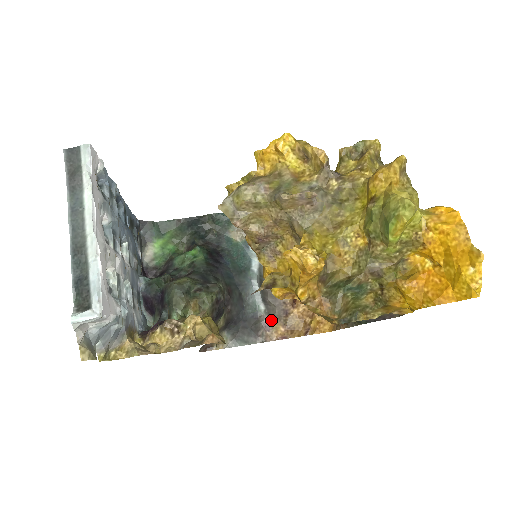
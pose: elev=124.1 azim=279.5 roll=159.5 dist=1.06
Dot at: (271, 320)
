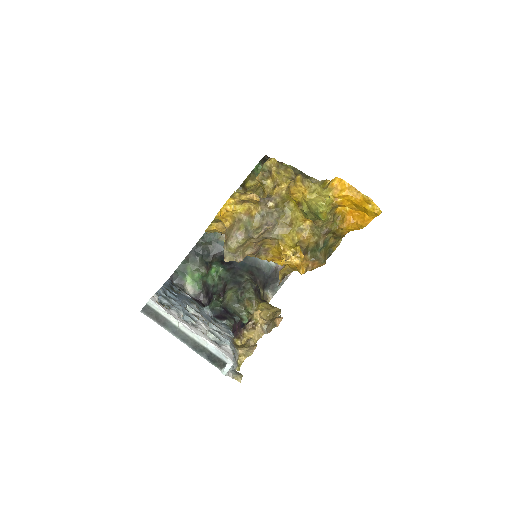
Dot at: occluded
